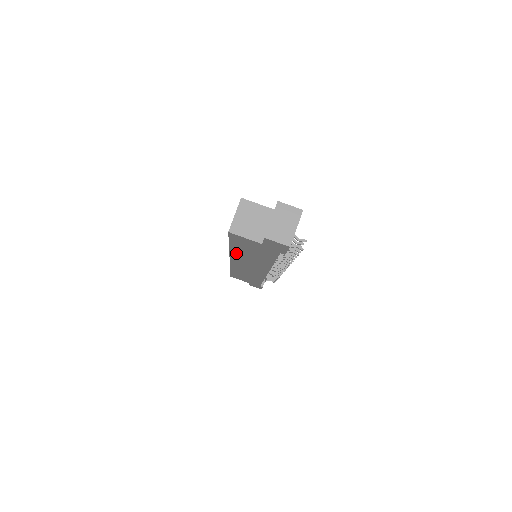
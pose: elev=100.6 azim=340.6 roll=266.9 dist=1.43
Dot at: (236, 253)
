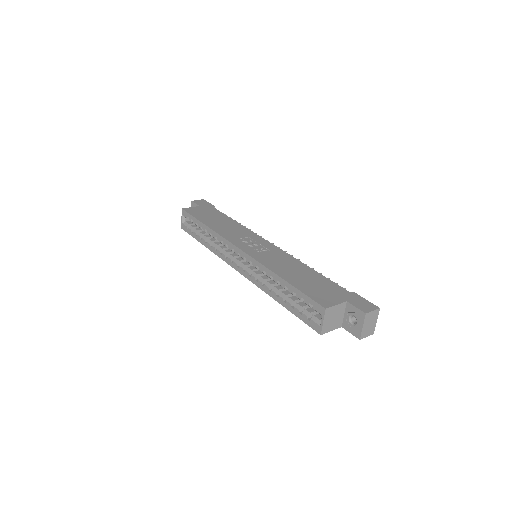
Dot at: occluded
